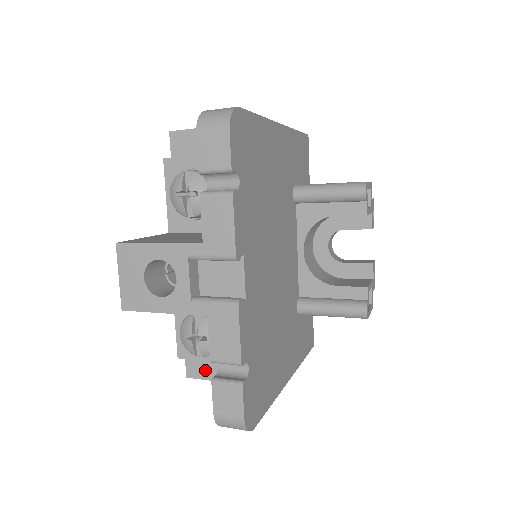
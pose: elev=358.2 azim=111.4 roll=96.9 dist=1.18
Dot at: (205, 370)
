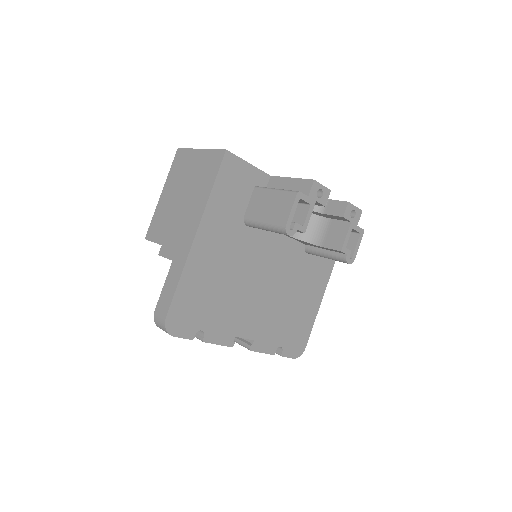
Dot at: occluded
